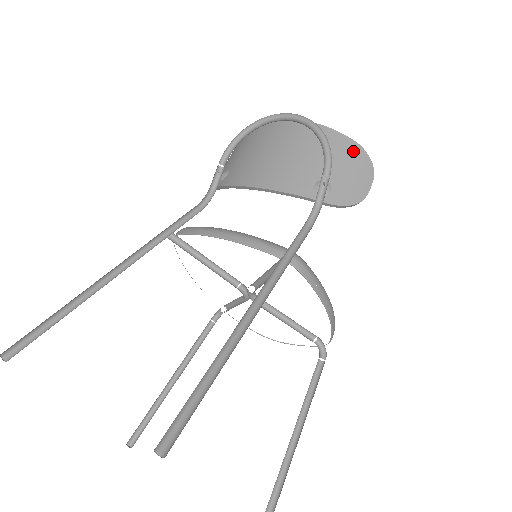
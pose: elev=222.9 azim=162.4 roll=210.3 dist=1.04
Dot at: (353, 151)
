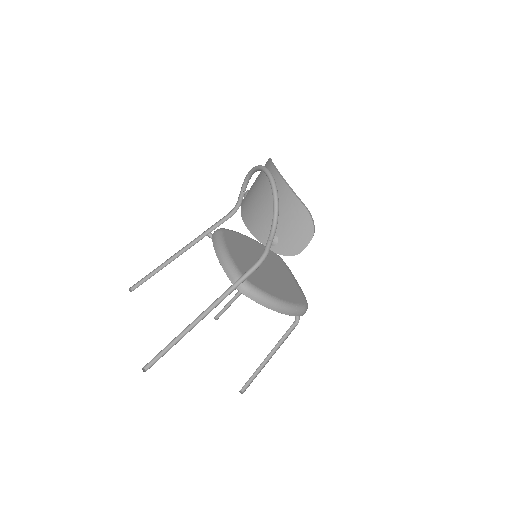
Dot at: (301, 215)
